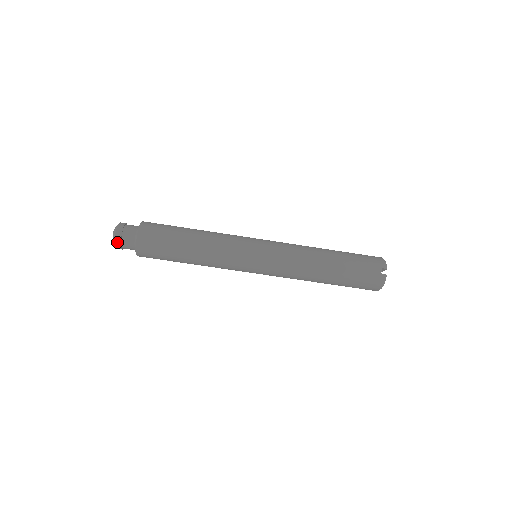
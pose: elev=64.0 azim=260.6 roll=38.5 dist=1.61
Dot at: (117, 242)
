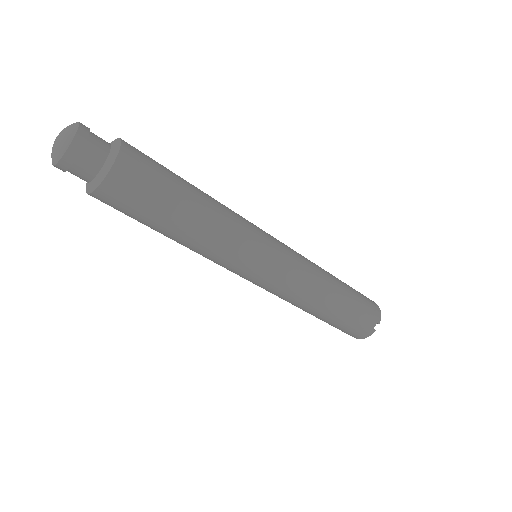
Dot at: (64, 162)
